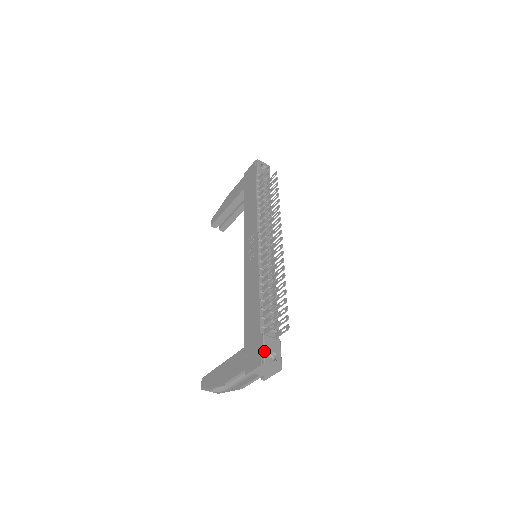
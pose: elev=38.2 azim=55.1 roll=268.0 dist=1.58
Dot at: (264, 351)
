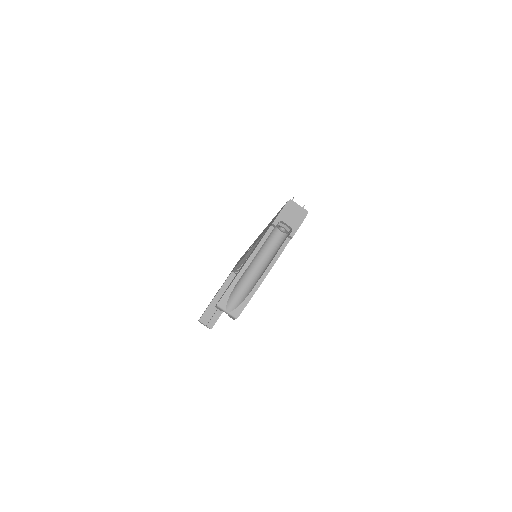
Dot at: occluded
